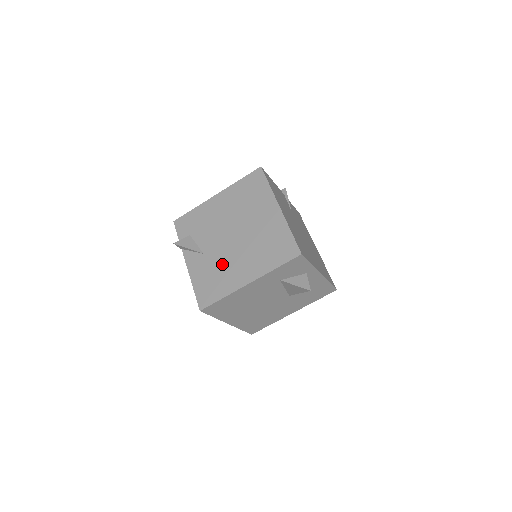
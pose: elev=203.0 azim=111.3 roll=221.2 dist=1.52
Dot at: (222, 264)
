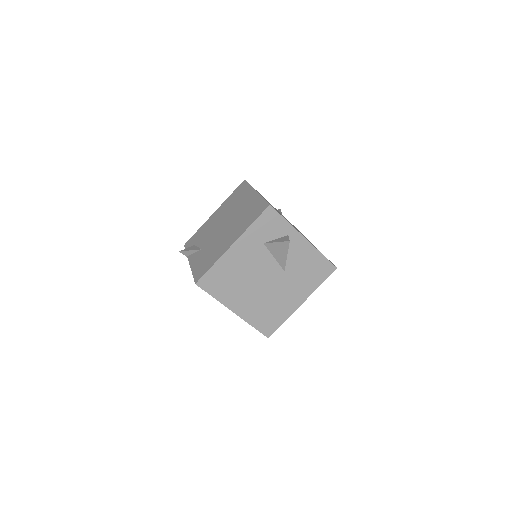
Dot at: (214, 246)
